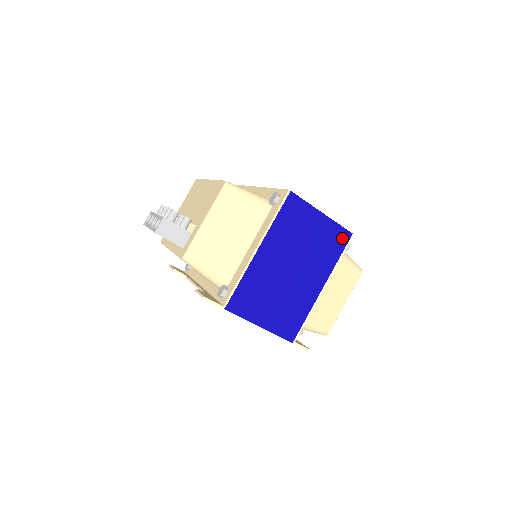
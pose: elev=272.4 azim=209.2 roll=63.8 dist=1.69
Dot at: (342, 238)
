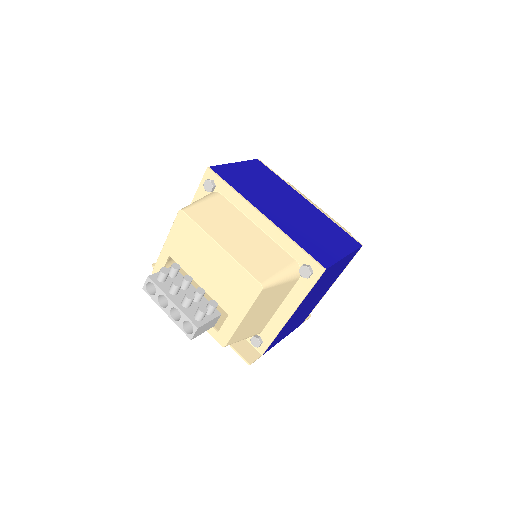
Dot at: occluded
